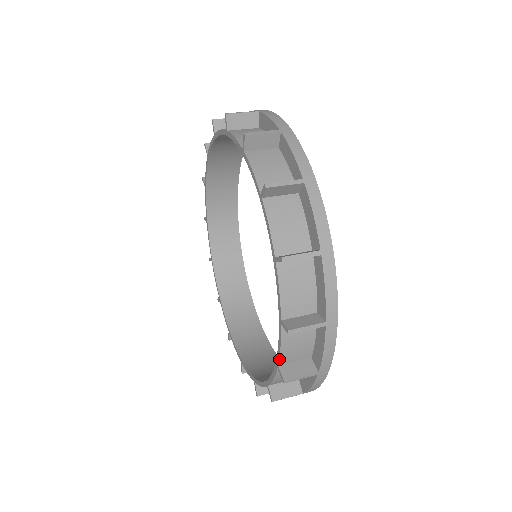
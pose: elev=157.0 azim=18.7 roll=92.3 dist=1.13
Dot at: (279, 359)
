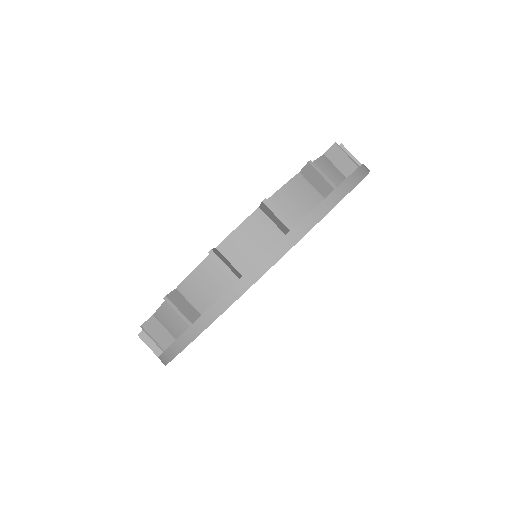
Dot at: (224, 239)
